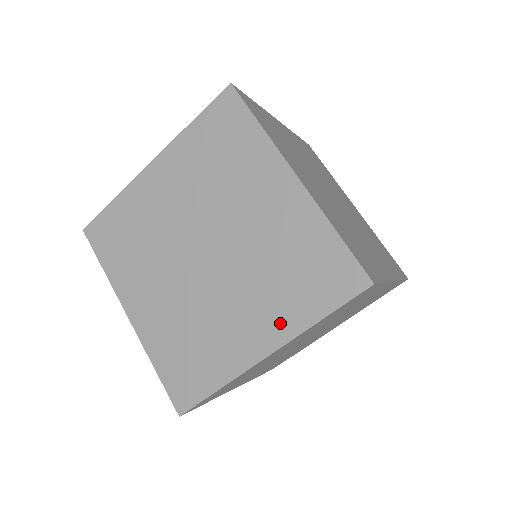
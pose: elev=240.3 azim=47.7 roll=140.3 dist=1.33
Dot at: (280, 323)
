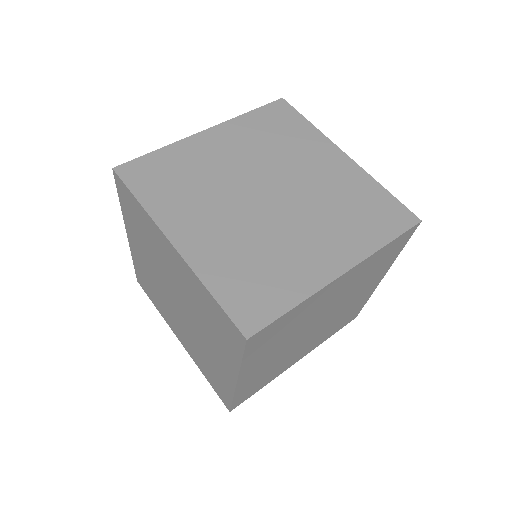
Dot at: (228, 361)
